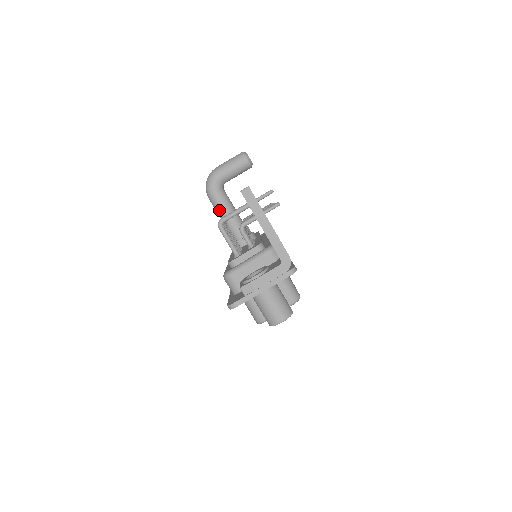
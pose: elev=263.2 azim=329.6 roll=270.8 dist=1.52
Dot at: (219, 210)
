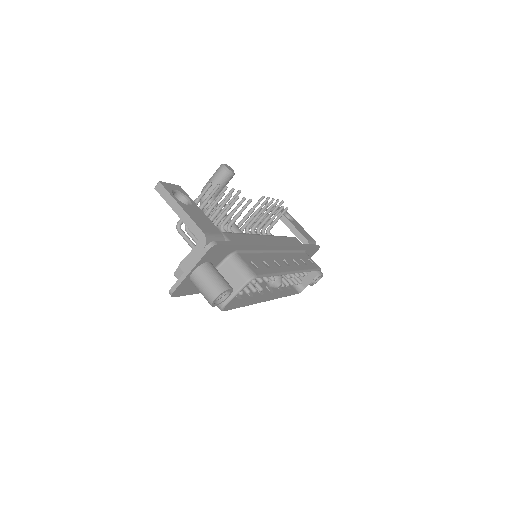
Dot at: occluded
